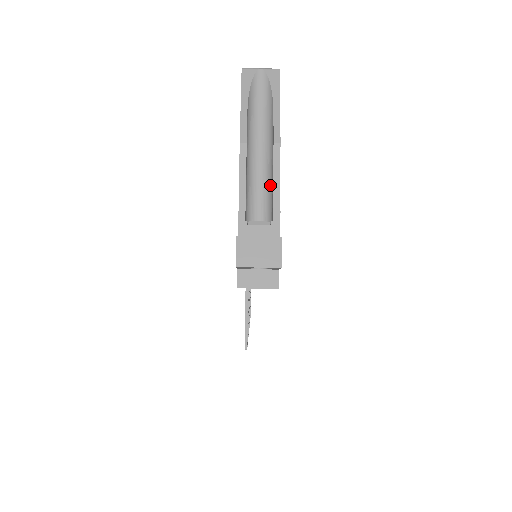
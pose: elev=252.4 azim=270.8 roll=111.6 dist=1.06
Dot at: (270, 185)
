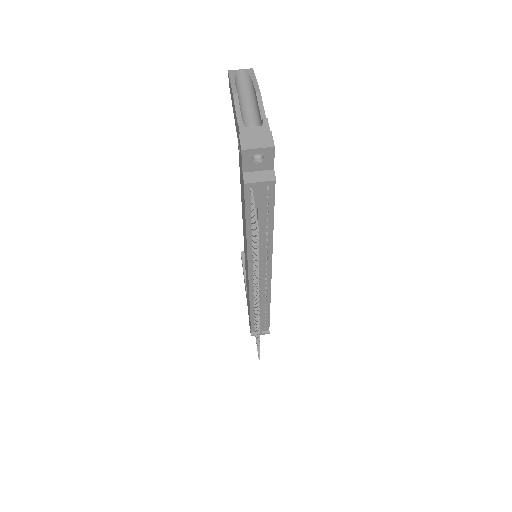
Dot at: (258, 118)
